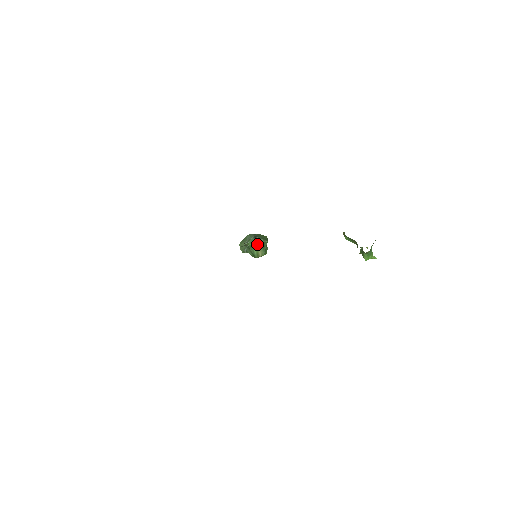
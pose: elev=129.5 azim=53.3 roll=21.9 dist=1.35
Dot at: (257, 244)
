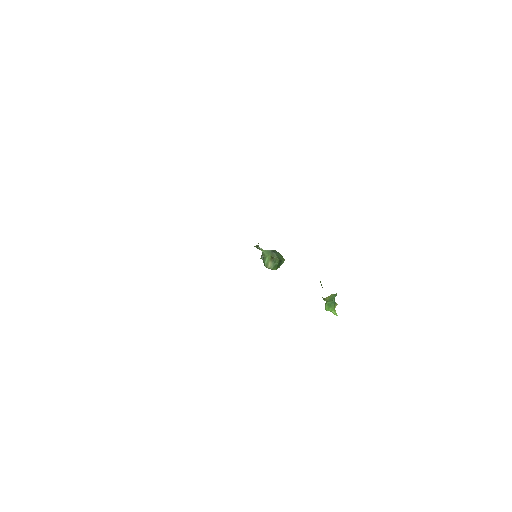
Dot at: (270, 256)
